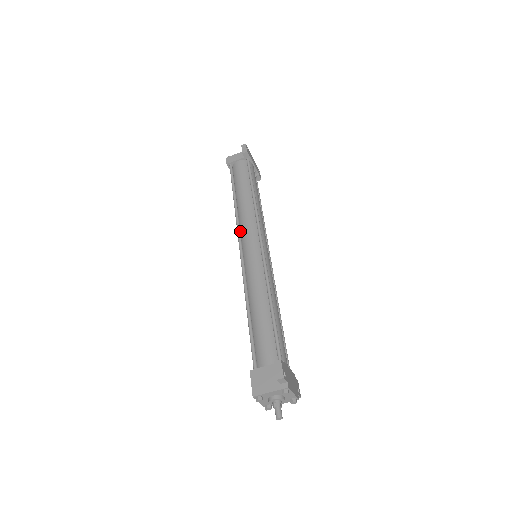
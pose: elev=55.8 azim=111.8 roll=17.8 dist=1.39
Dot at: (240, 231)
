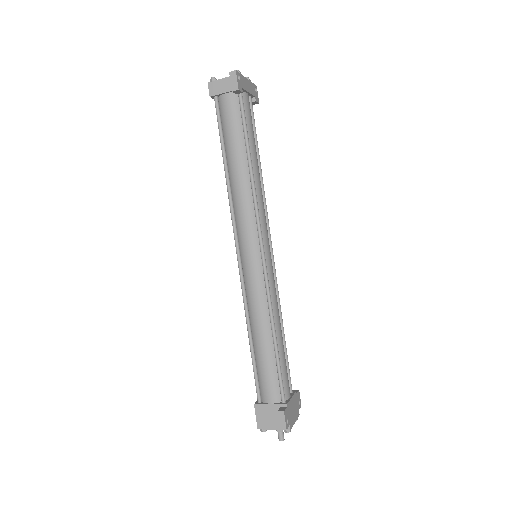
Dot at: (235, 222)
